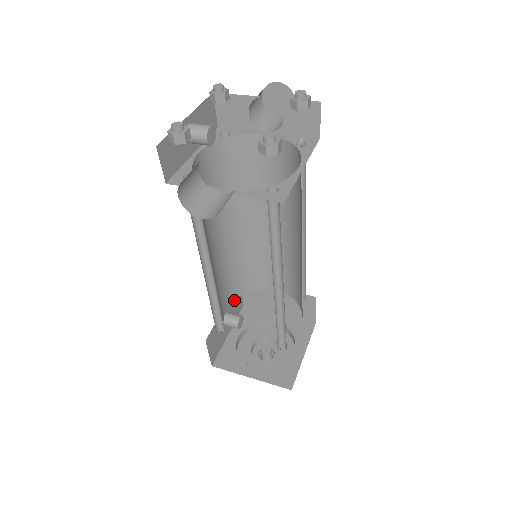
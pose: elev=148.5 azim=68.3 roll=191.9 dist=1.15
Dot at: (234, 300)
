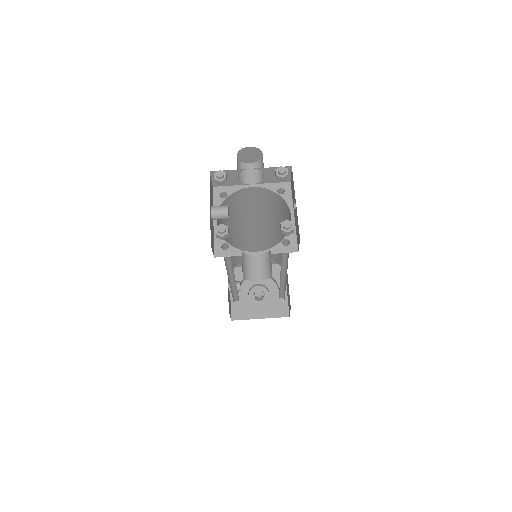
Dot at: occluded
